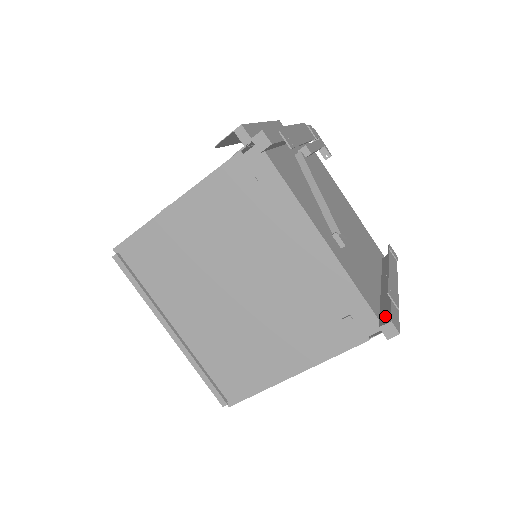
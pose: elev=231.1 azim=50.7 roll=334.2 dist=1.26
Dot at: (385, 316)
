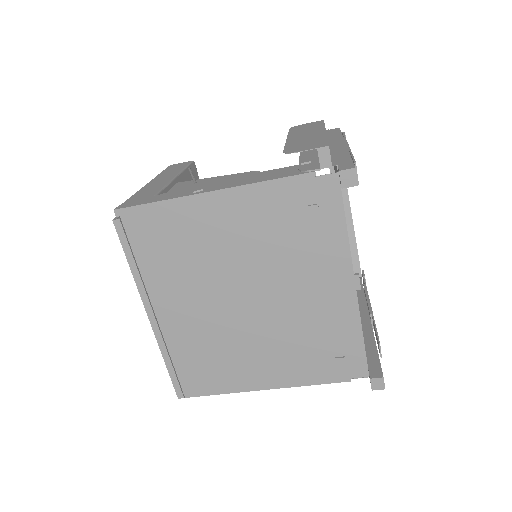
Dot at: (375, 367)
